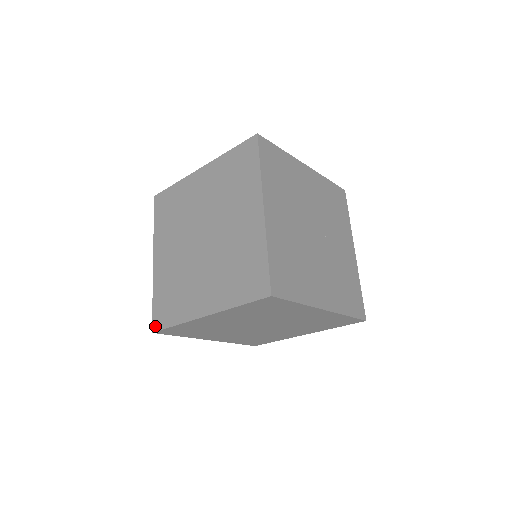
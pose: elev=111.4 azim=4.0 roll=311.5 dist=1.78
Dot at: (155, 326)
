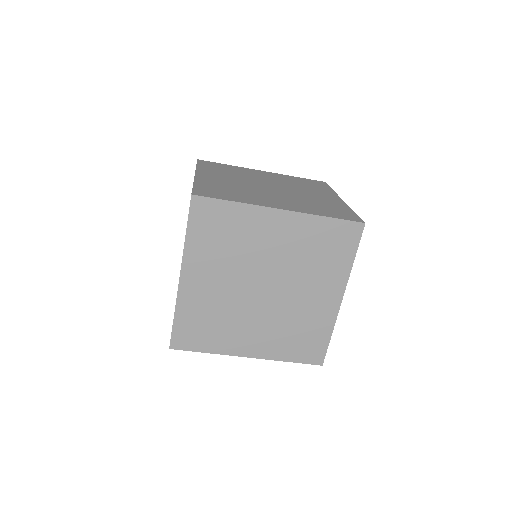
Dot at: occluded
